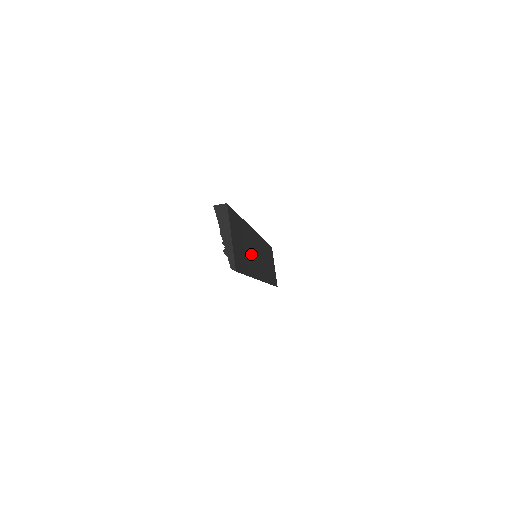
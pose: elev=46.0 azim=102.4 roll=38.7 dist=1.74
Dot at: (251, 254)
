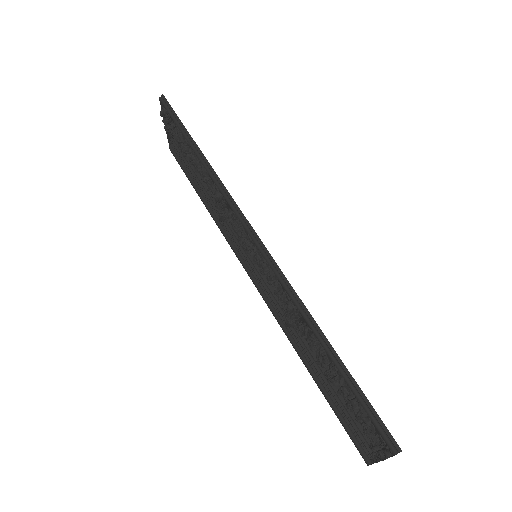
Dot at: occluded
